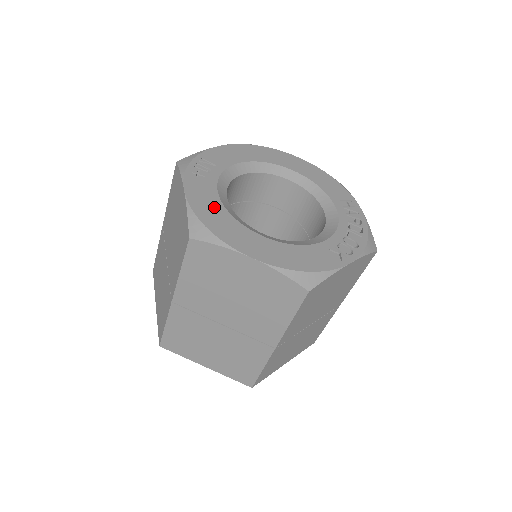
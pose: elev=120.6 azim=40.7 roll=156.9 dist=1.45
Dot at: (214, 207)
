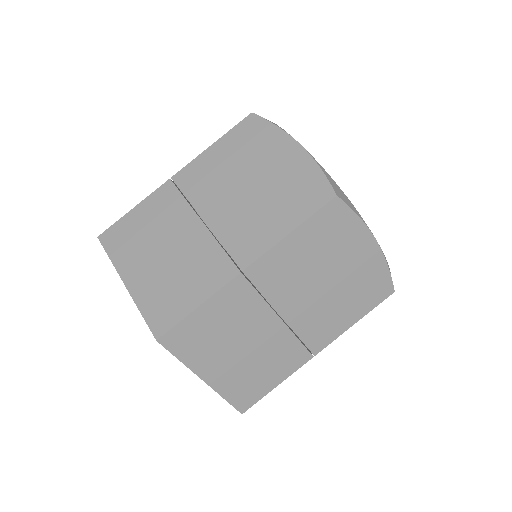
Dot at: occluded
